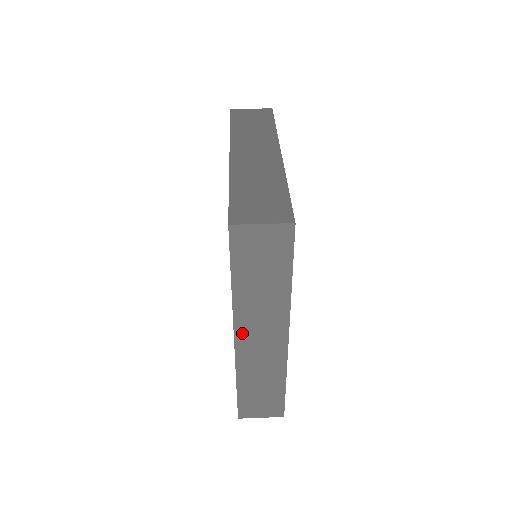
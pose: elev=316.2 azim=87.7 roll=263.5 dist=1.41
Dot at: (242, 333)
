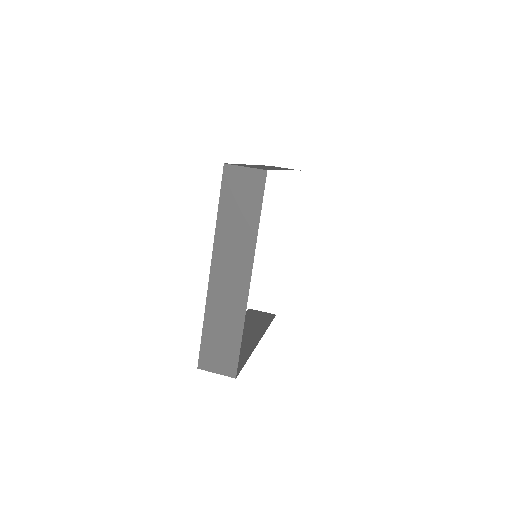
Dot at: (217, 266)
